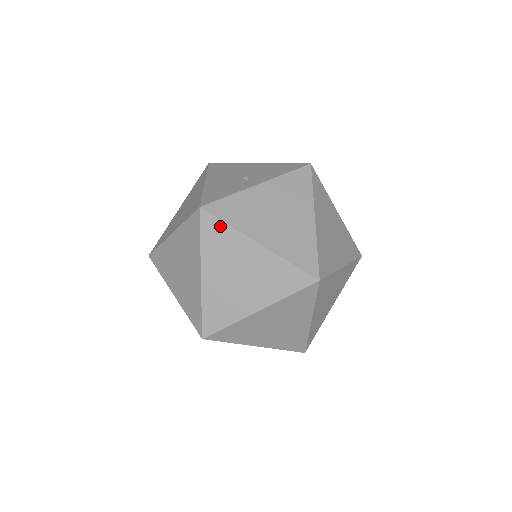
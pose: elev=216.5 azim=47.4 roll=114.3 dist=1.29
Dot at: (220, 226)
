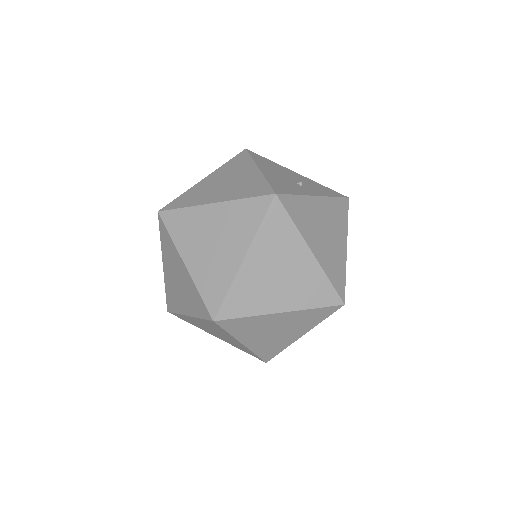
Dot at: (286, 220)
